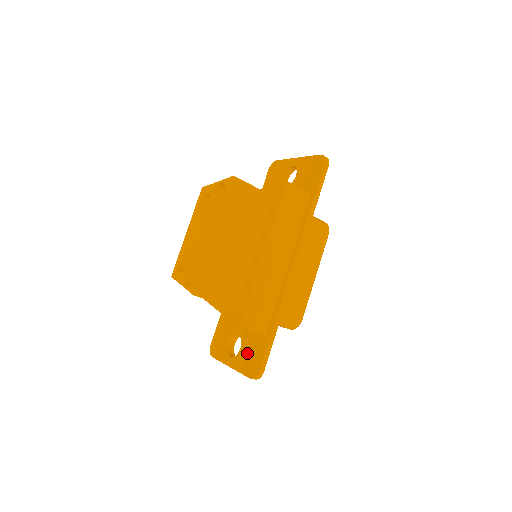
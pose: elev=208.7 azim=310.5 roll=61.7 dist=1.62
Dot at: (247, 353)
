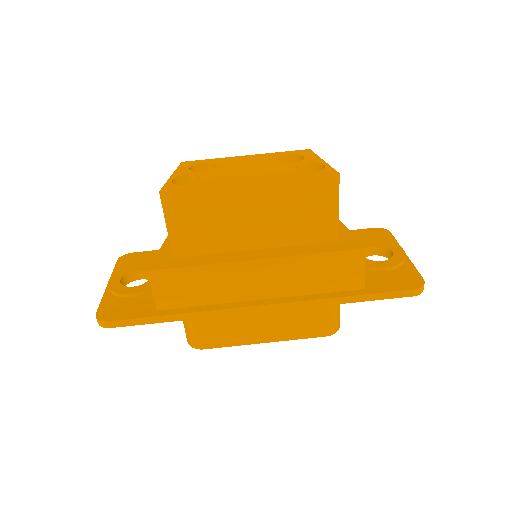
Dot at: (129, 297)
